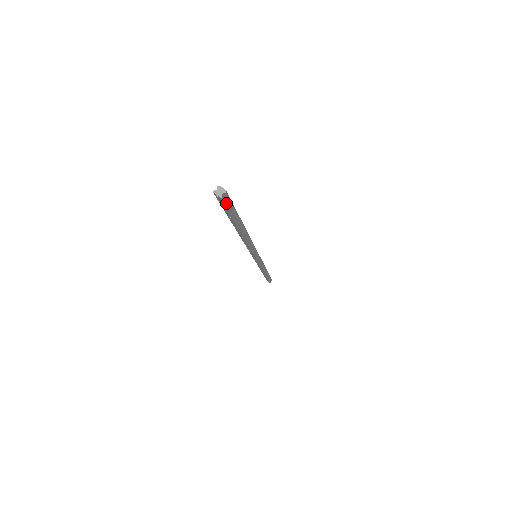
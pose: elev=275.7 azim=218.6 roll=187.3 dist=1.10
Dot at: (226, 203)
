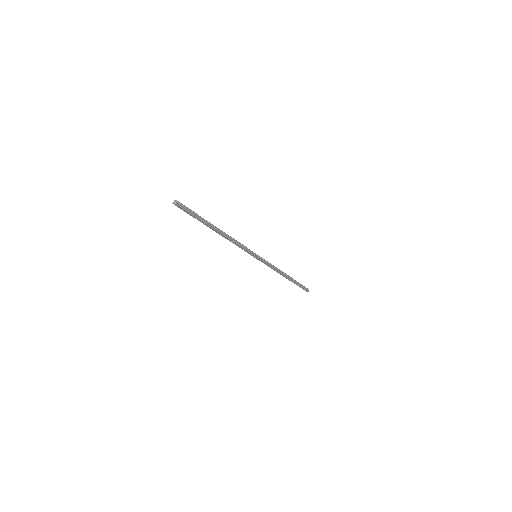
Dot at: (183, 207)
